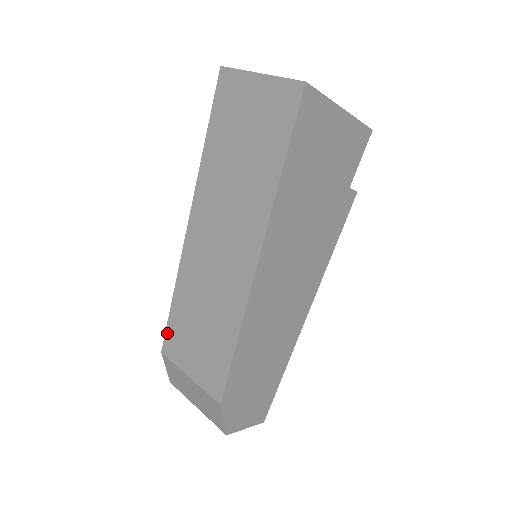
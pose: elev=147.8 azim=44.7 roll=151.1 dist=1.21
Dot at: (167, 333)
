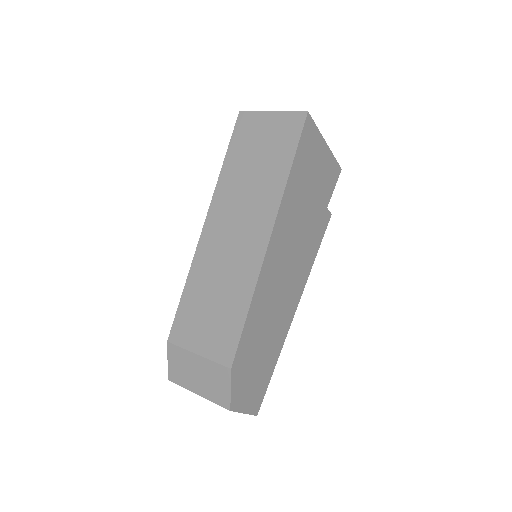
Dot at: (175, 321)
